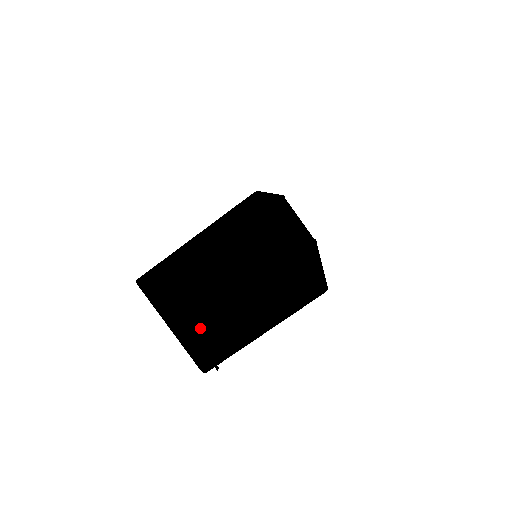
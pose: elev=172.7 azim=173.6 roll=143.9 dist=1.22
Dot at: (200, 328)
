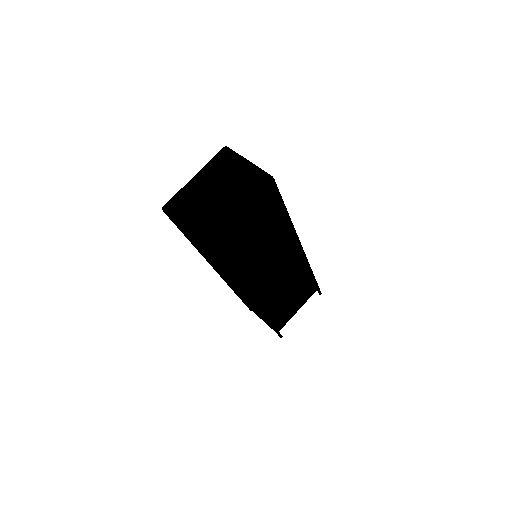
Dot at: (201, 221)
